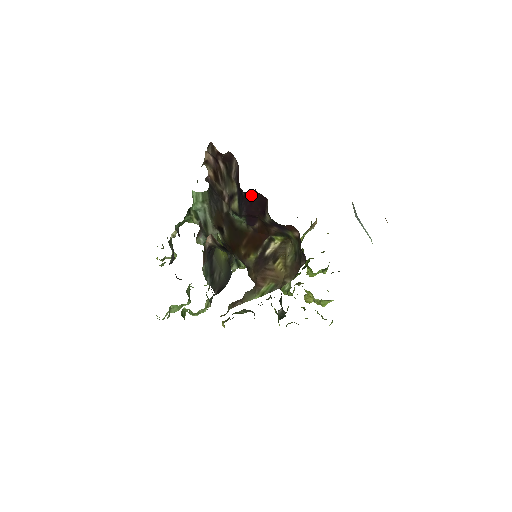
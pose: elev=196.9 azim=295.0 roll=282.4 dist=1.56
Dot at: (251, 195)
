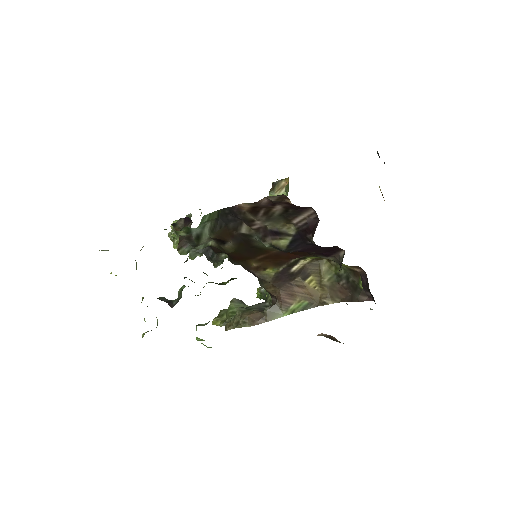
Dot at: (324, 247)
